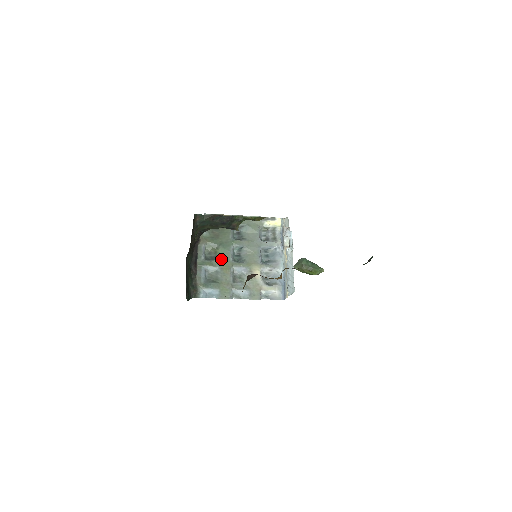
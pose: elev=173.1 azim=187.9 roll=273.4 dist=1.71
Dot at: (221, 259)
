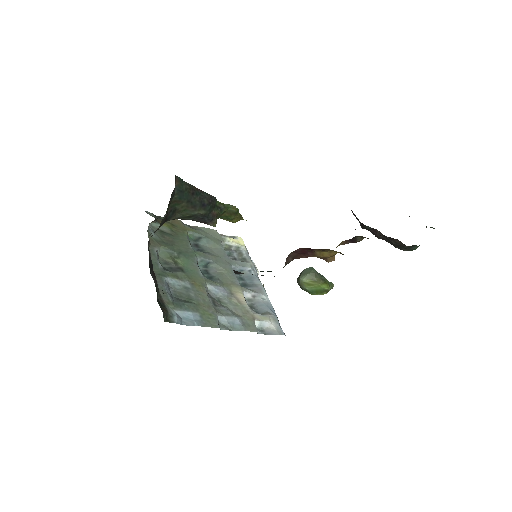
Dot at: (187, 272)
